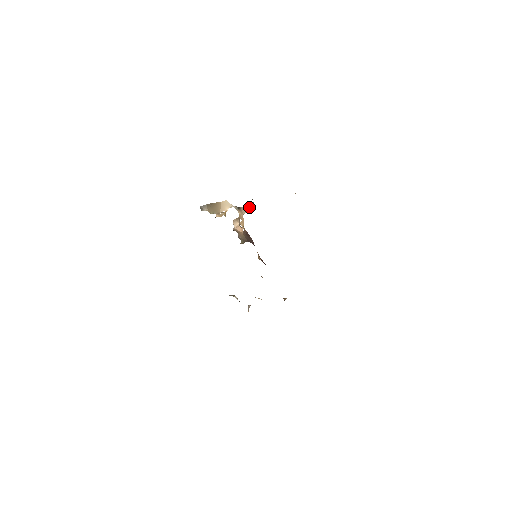
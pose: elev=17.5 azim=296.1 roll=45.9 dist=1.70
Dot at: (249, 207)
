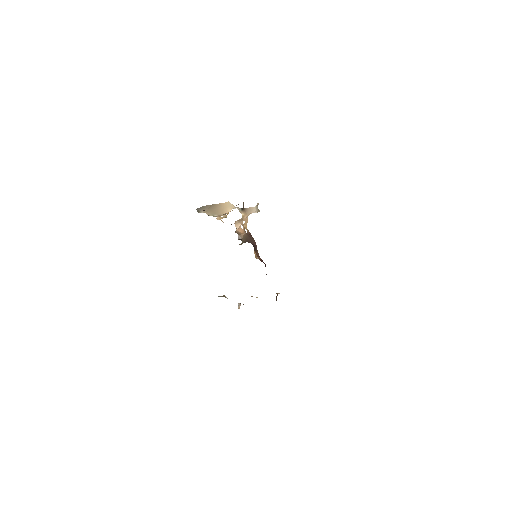
Dot at: (254, 208)
